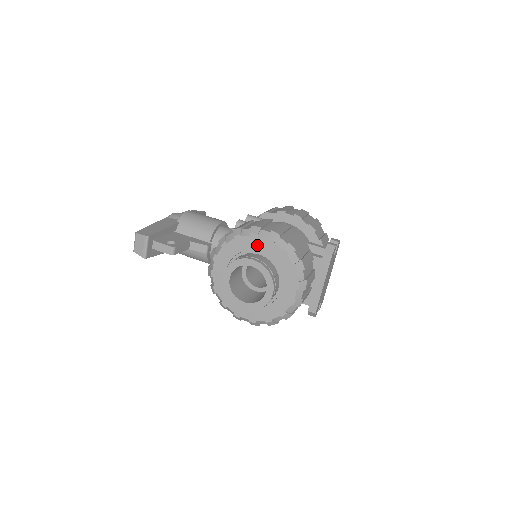
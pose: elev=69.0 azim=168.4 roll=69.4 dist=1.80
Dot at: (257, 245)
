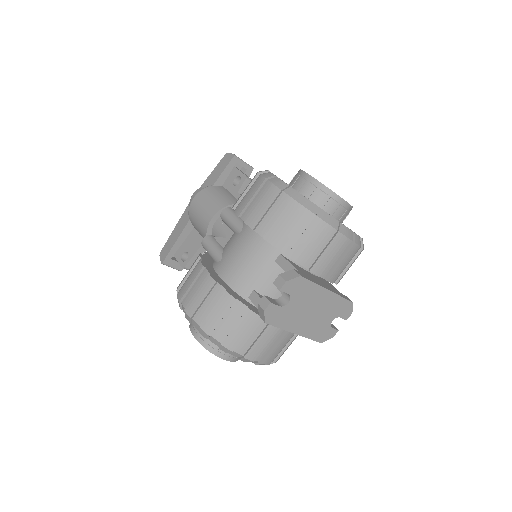
Dot at: occluded
